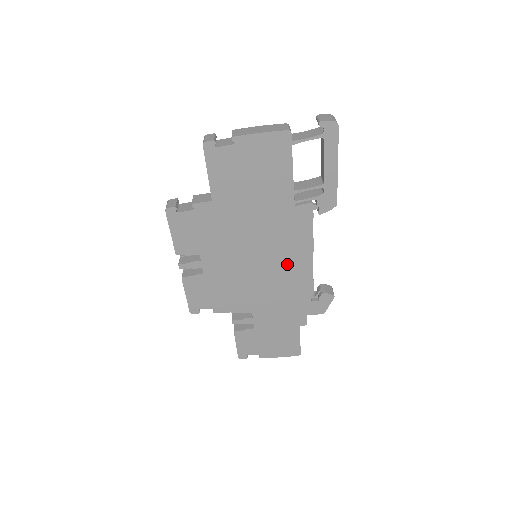
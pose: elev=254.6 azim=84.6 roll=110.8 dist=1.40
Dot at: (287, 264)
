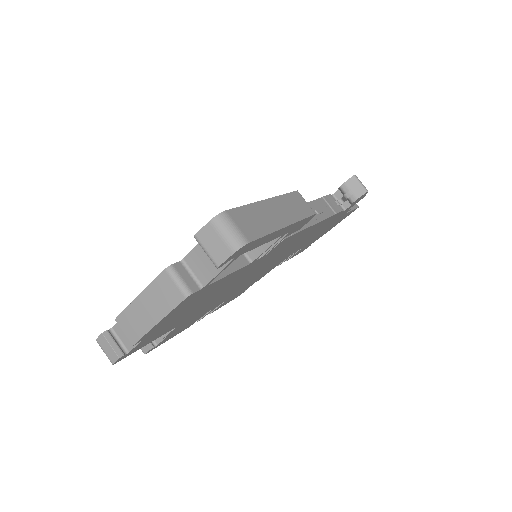
Dot at: (297, 242)
